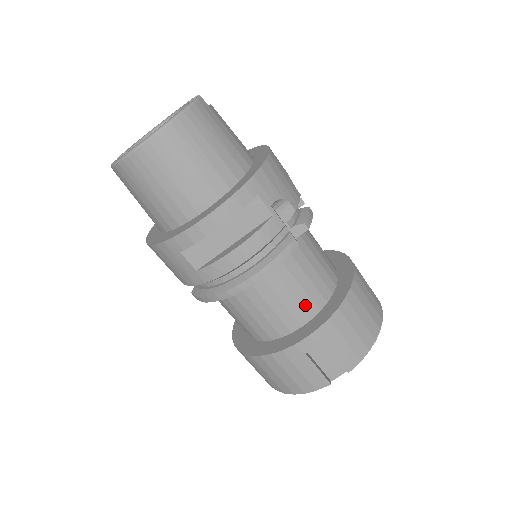
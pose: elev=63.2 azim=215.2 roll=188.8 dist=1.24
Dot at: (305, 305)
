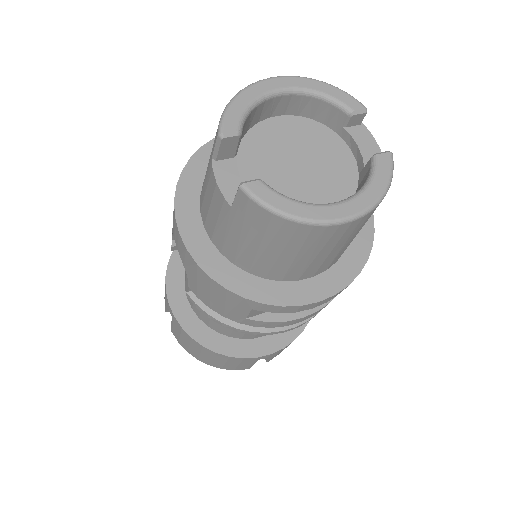
Dot at: occluded
